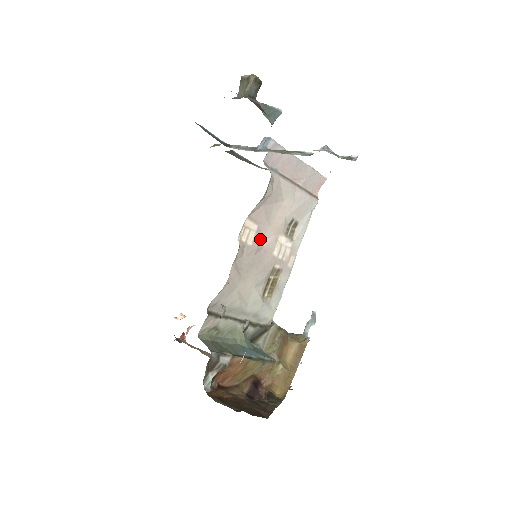
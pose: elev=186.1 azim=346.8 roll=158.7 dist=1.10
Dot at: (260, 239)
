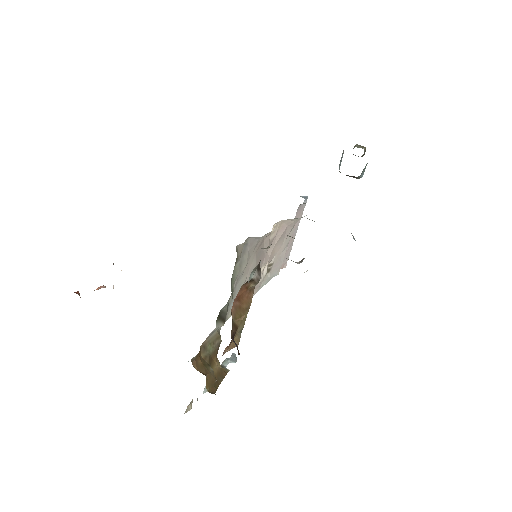
Dot at: occluded
